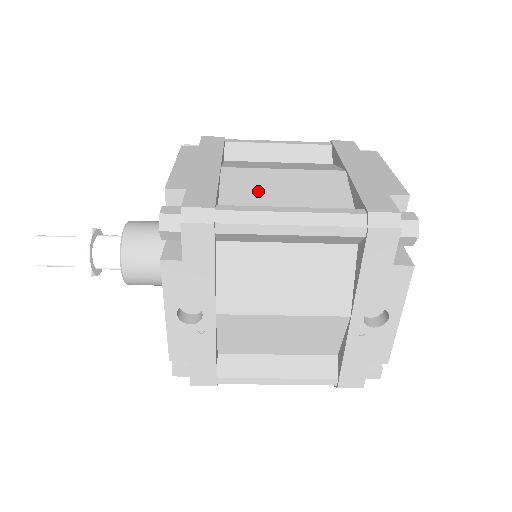
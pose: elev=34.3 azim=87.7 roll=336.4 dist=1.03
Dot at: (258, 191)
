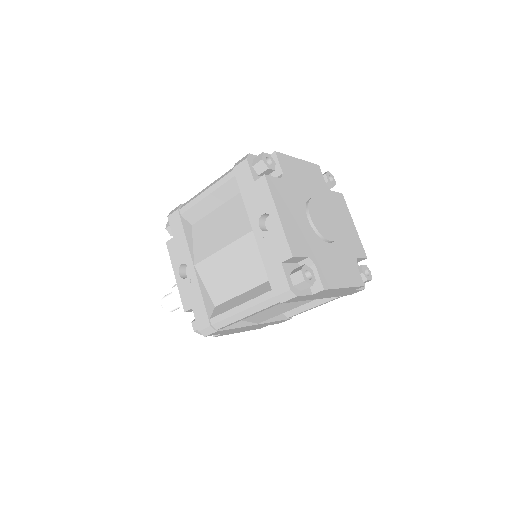
Dot at: occluded
